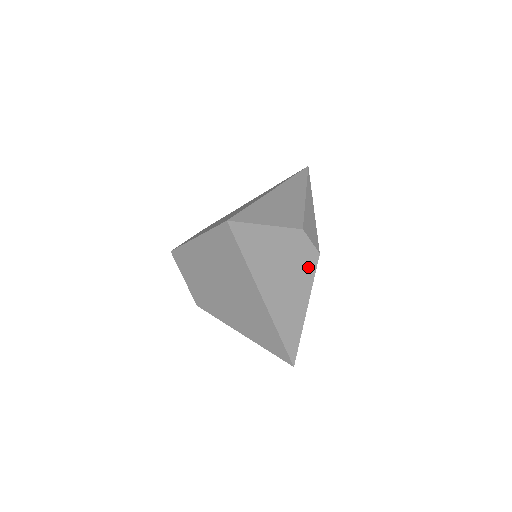
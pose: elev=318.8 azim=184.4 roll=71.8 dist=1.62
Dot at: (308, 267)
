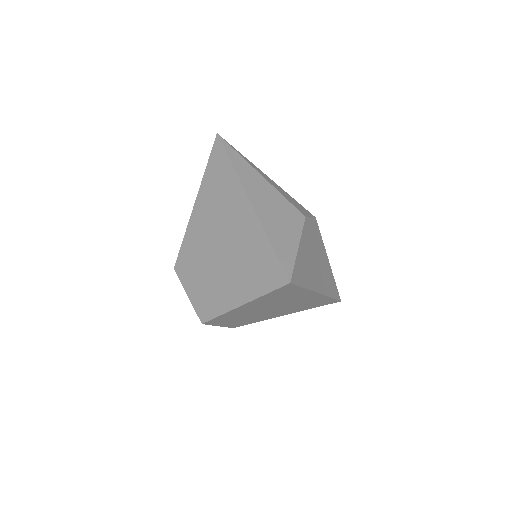
Dot at: (317, 236)
